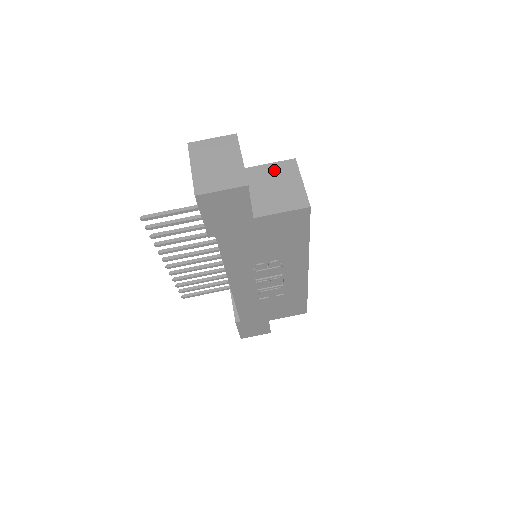
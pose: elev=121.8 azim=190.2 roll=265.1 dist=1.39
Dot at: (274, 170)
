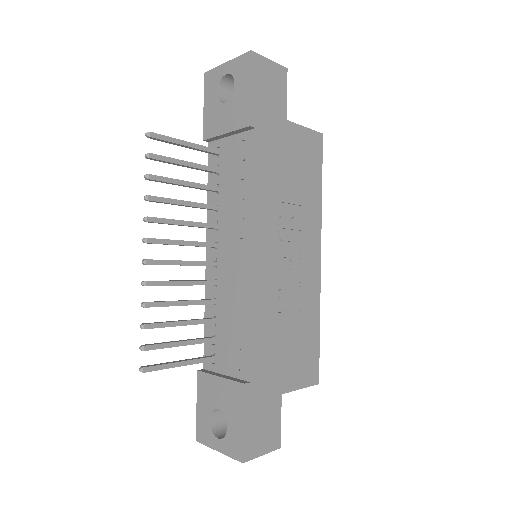
Dot at: occluded
